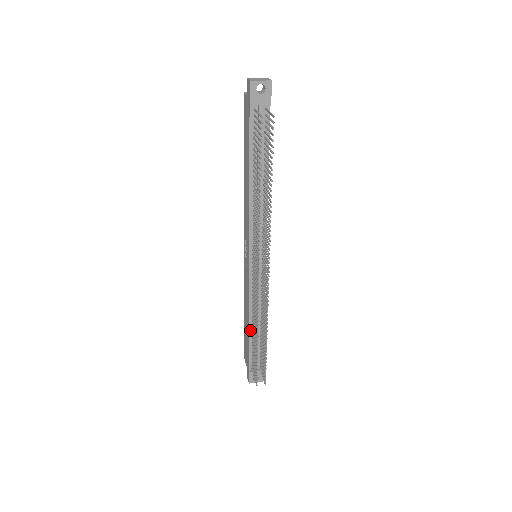
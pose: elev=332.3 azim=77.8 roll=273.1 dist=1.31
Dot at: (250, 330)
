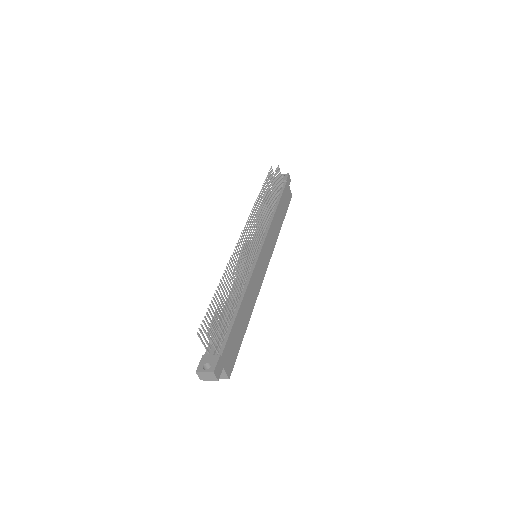
Dot at: (225, 308)
